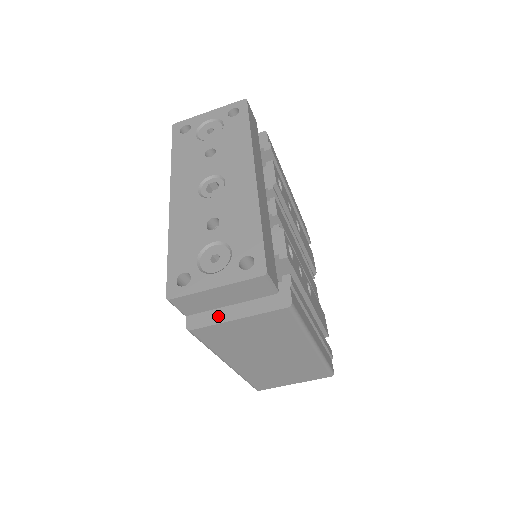
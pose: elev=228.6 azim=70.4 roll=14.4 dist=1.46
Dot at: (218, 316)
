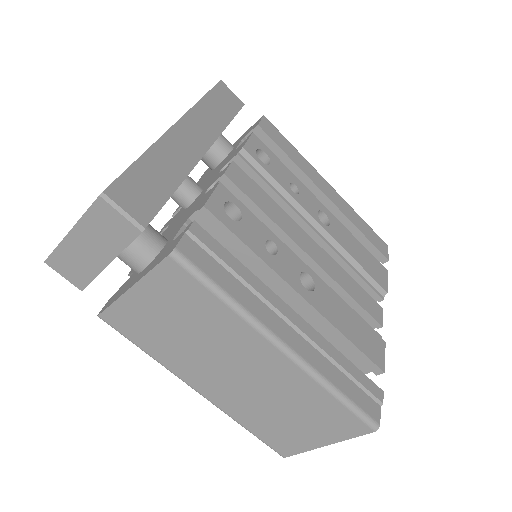
Dot at: (121, 292)
